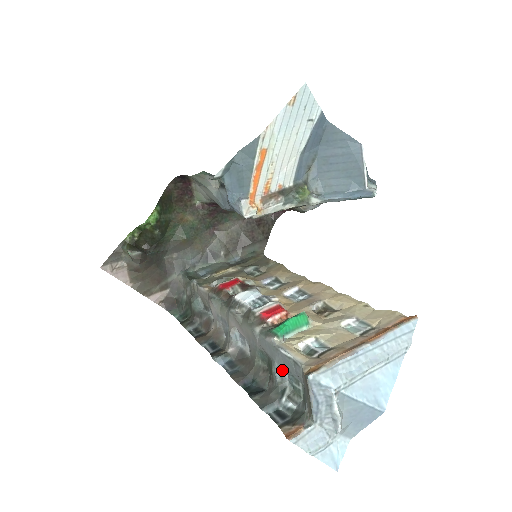
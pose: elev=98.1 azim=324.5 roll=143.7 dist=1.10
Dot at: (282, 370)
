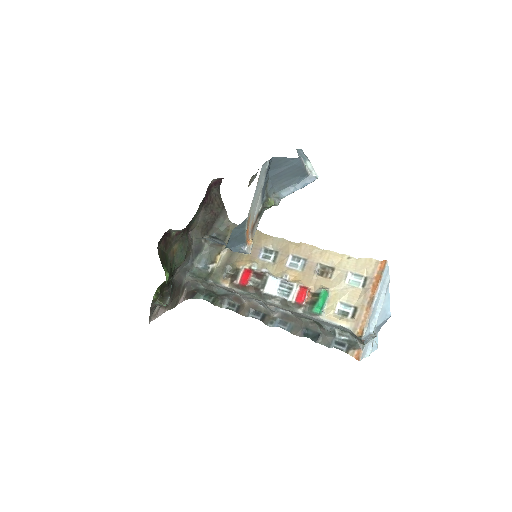
Dot at: (332, 328)
